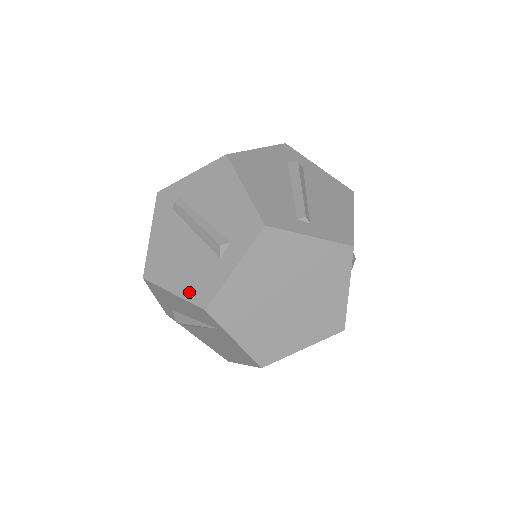
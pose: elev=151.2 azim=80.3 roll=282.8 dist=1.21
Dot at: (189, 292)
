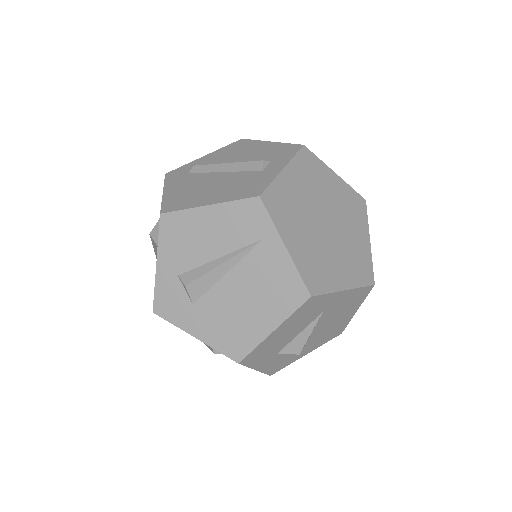
Dot at: (232, 196)
